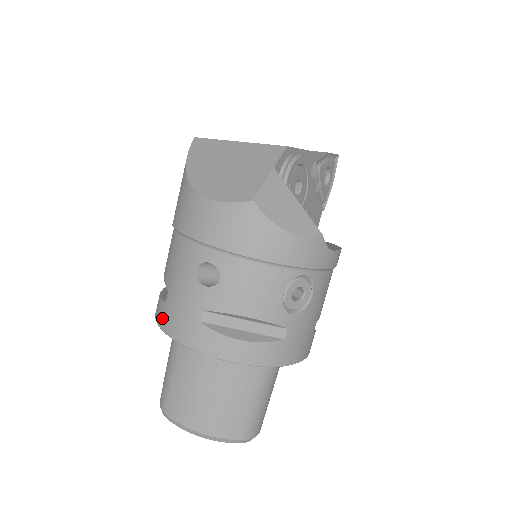
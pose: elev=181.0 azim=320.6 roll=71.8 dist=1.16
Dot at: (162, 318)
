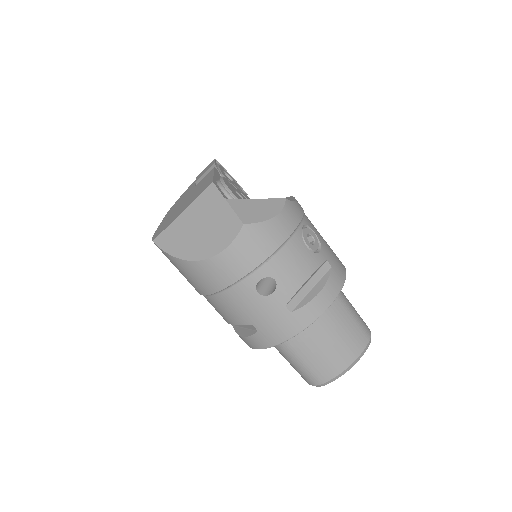
Dot at: (267, 341)
